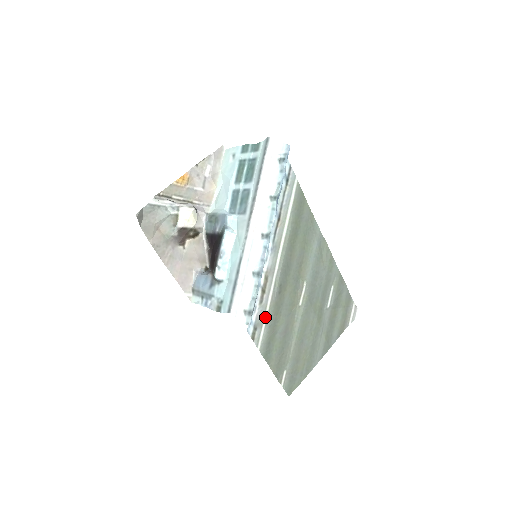
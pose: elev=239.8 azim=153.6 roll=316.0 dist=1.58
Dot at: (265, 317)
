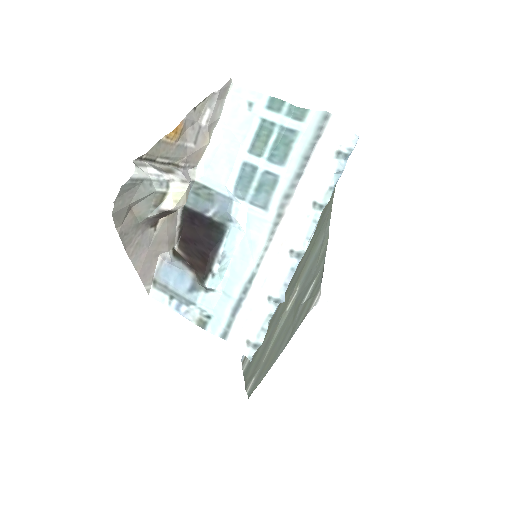
Dot at: occluded
